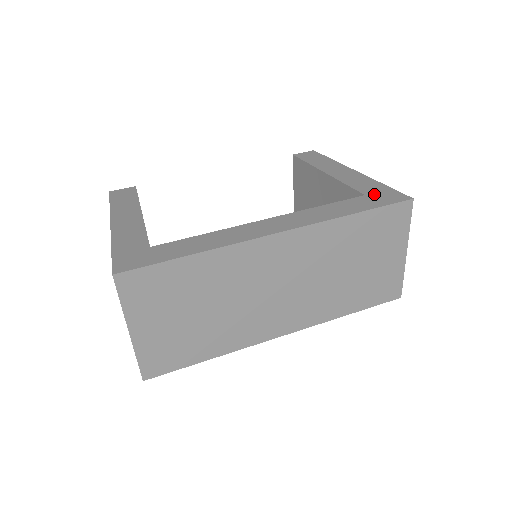
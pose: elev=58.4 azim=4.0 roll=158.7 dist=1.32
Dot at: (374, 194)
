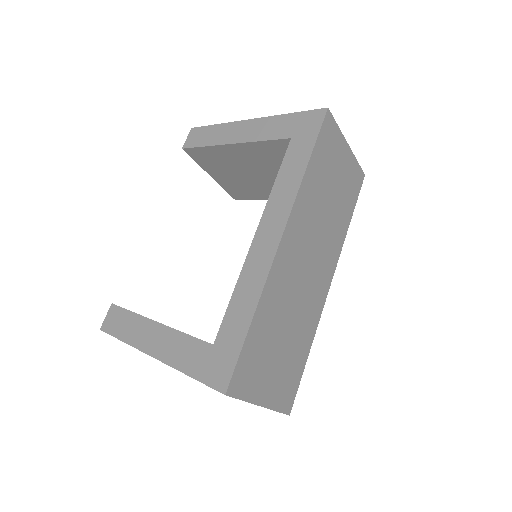
Dot at: (296, 131)
